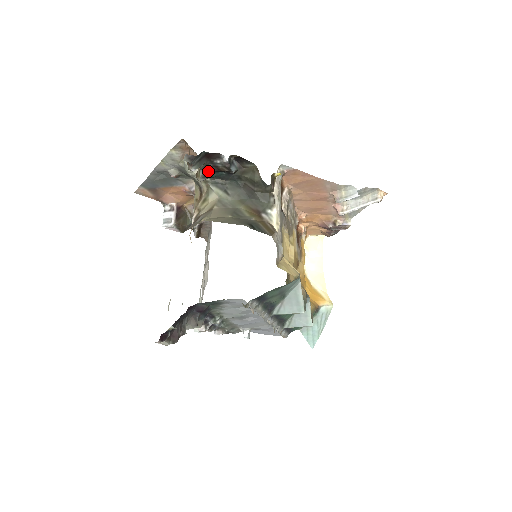
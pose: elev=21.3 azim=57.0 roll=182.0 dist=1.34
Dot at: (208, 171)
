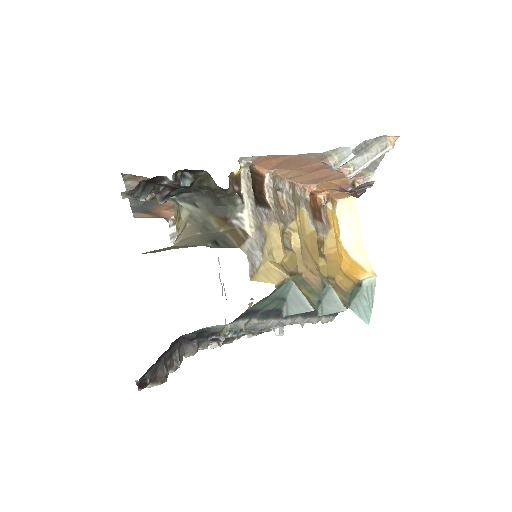
Dot at: (164, 193)
